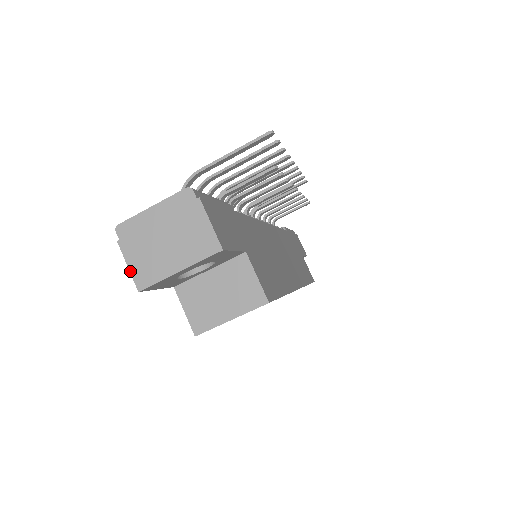
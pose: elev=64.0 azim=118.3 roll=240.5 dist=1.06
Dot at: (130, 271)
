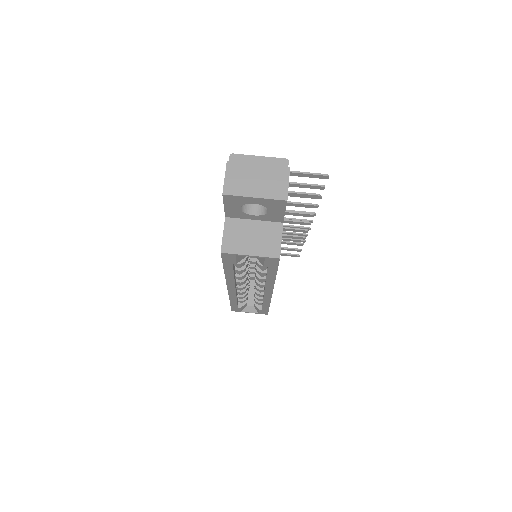
Dot at: (225, 181)
